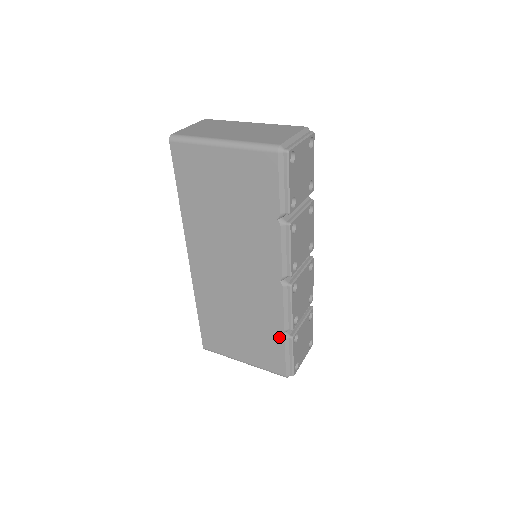
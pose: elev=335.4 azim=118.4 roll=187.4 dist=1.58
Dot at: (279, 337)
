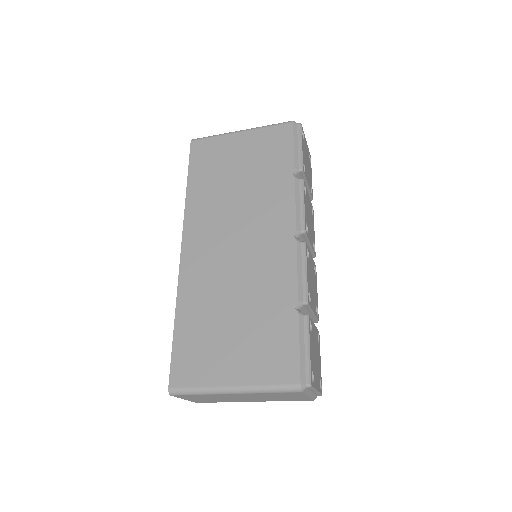
Dot at: (291, 315)
